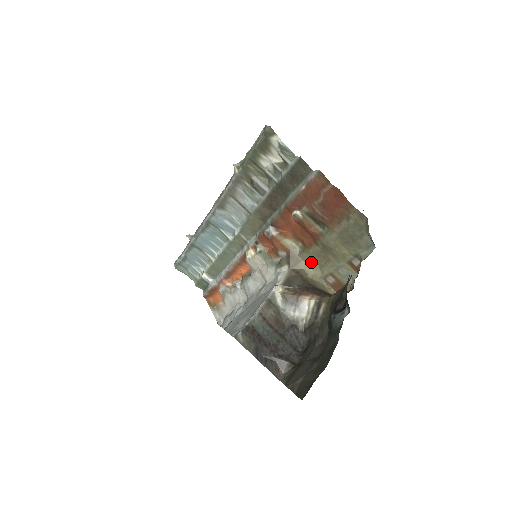
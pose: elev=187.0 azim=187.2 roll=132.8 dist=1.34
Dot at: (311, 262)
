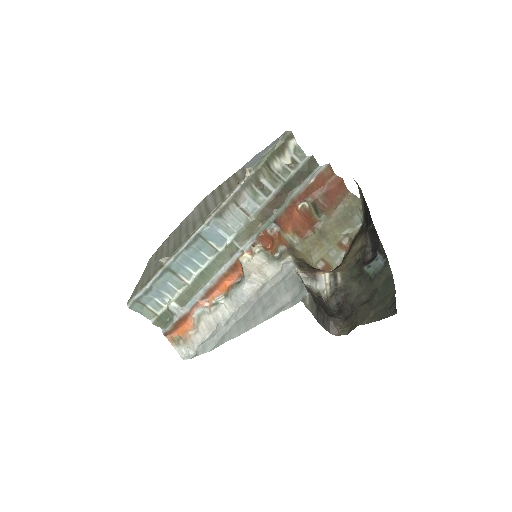
Dot at: (306, 252)
